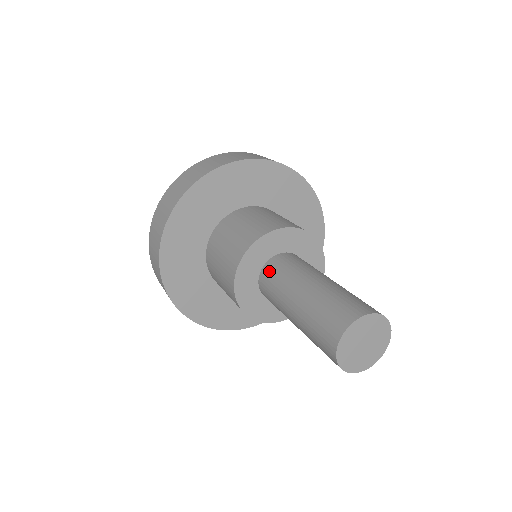
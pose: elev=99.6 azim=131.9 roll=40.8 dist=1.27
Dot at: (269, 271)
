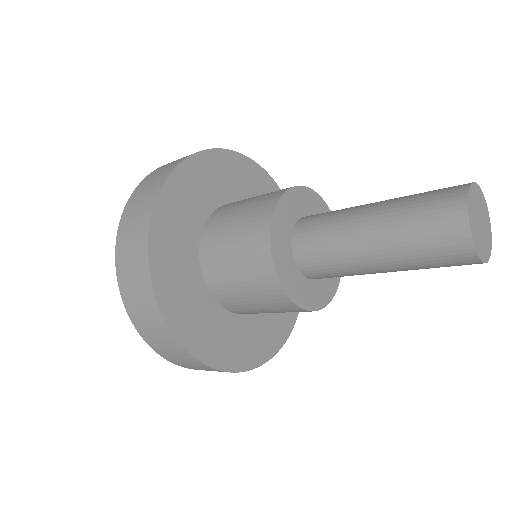
Dot at: (307, 224)
